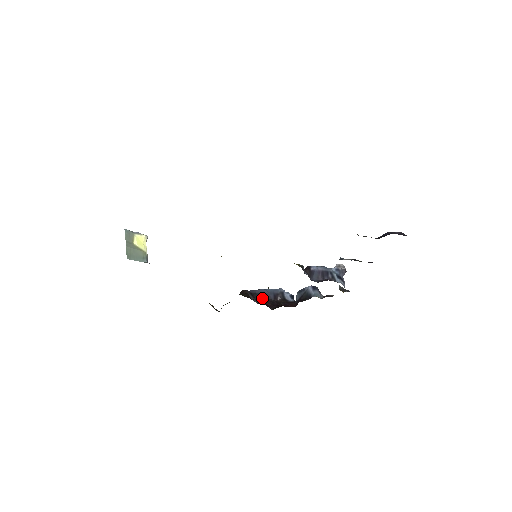
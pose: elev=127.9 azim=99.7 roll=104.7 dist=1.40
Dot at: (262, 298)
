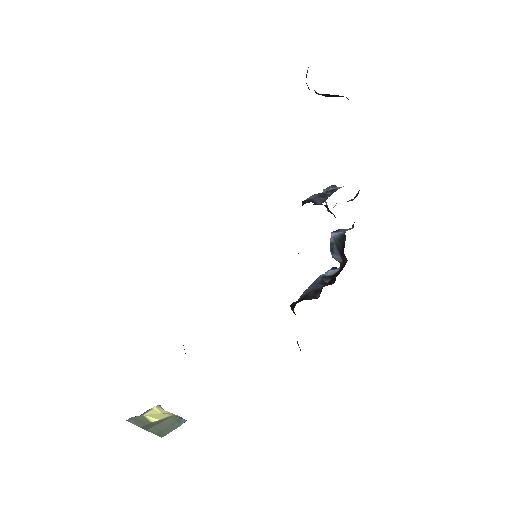
Dot at: (315, 293)
